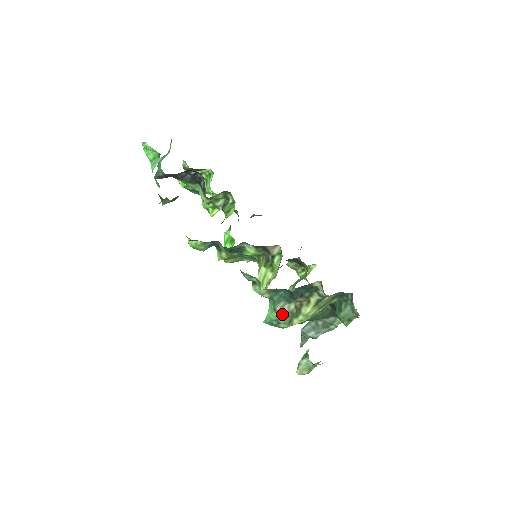
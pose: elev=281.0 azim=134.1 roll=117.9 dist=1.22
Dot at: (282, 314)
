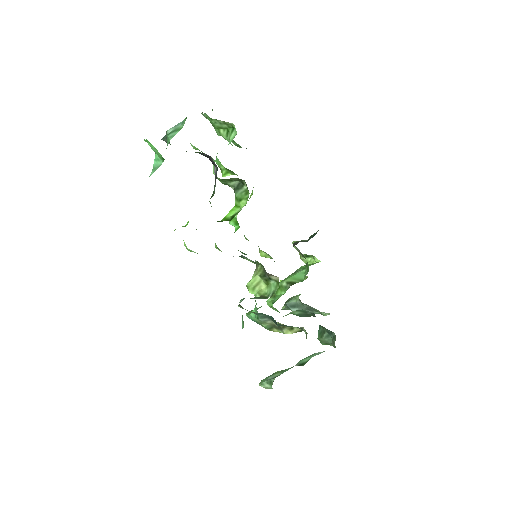
Dot at: (264, 323)
